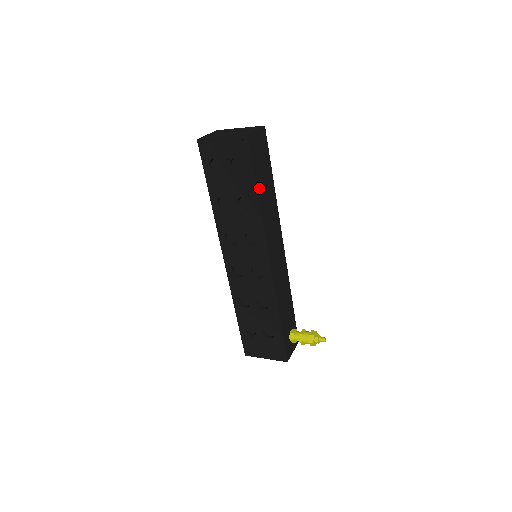
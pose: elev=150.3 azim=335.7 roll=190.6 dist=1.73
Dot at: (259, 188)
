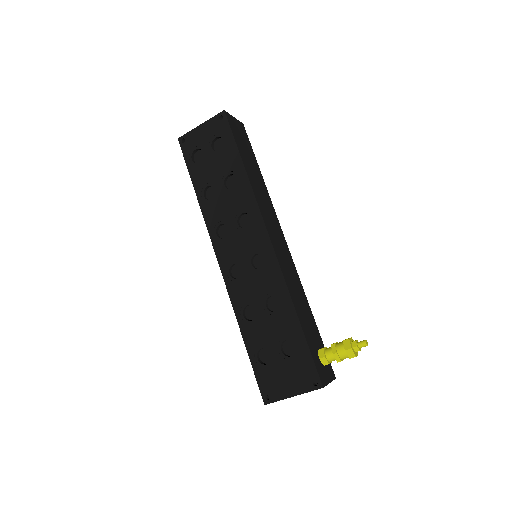
Dot at: (244, 161)
